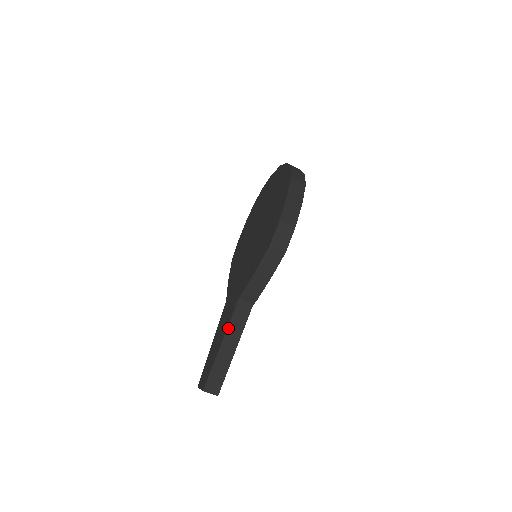
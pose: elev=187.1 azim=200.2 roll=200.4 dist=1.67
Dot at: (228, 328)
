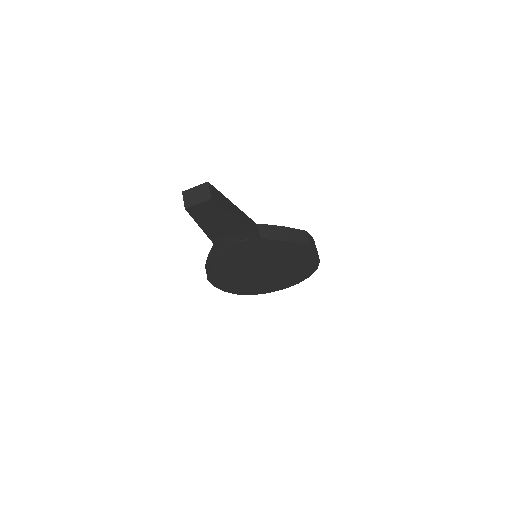
Dot at: (243, 213)
